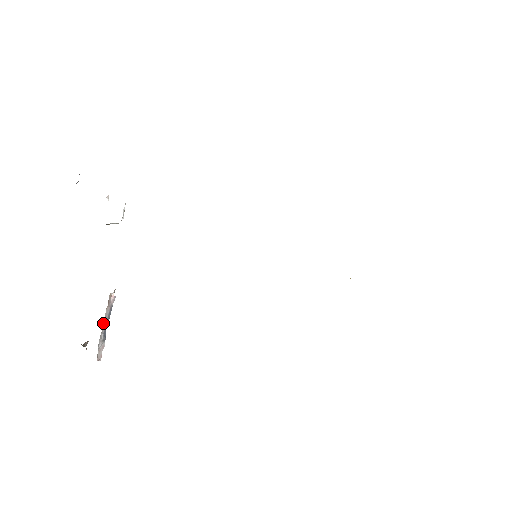
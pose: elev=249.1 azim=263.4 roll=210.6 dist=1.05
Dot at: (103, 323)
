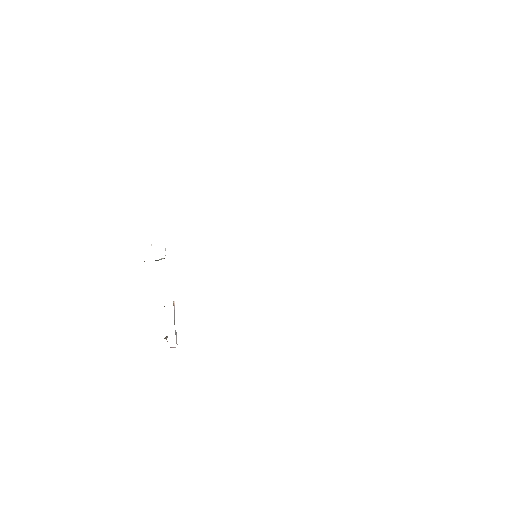
Dot at: (174, 321)
